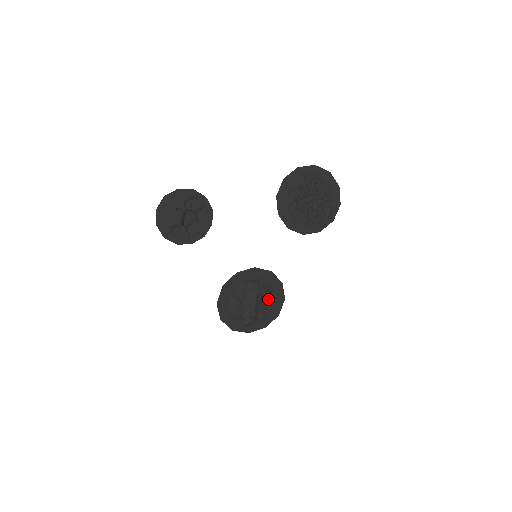
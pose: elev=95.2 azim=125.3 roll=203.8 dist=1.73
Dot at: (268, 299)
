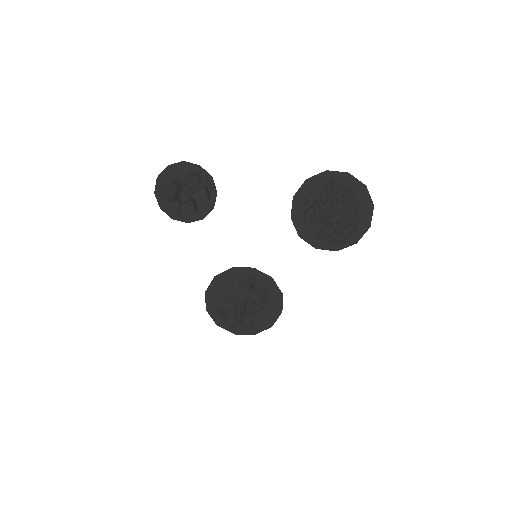
Dot at: (258, 306)
